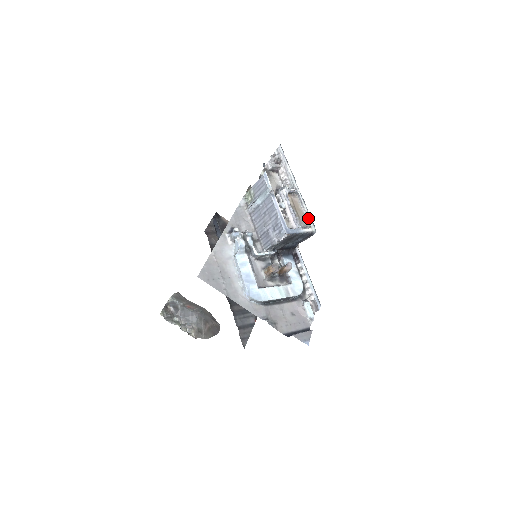
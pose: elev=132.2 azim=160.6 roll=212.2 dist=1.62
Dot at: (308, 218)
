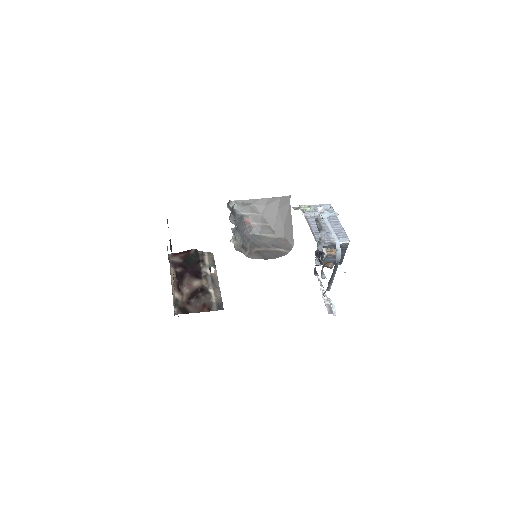
Dot at: occluded
